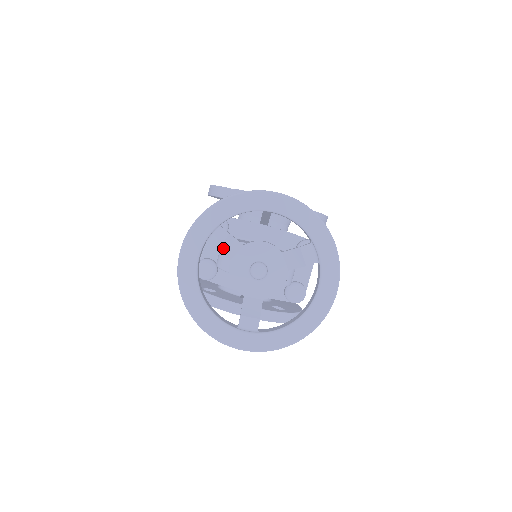
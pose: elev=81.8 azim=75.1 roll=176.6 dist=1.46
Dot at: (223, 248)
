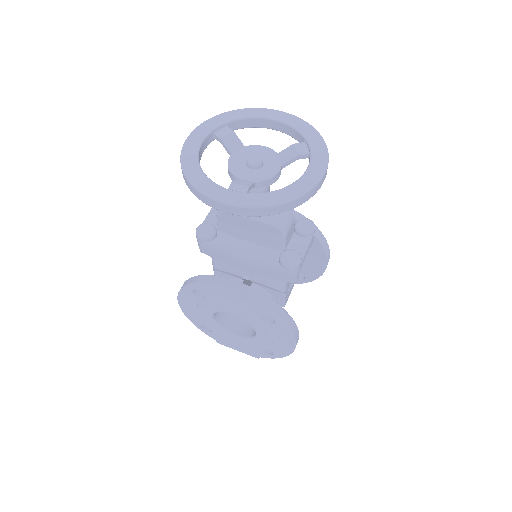
Dot at: (226, 141)
